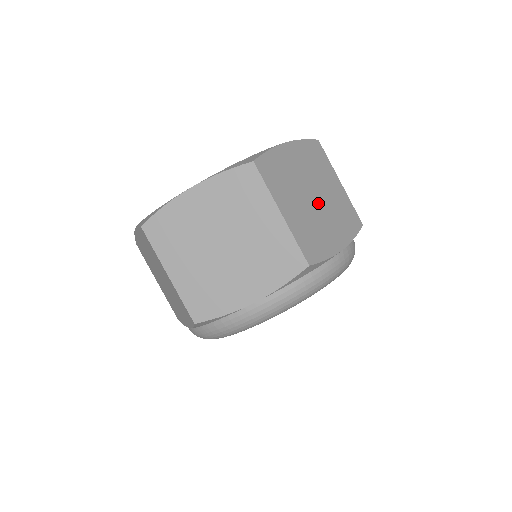
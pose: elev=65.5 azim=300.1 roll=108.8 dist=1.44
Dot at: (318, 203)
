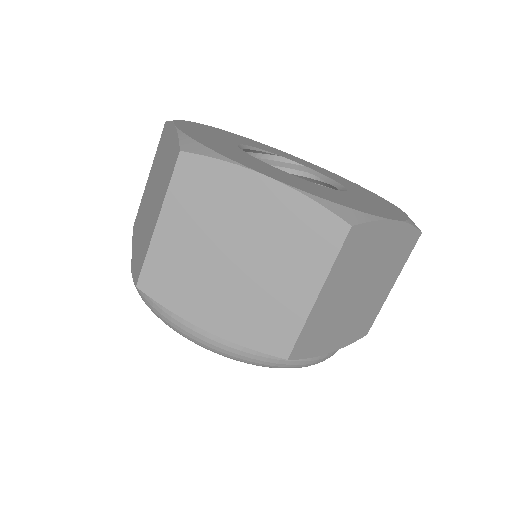
Dot at: (357, 298)
